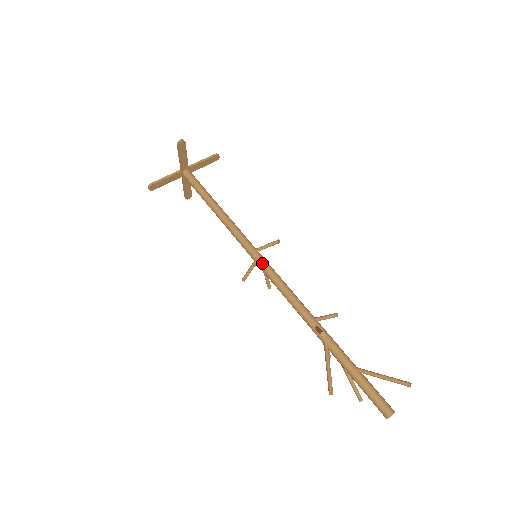
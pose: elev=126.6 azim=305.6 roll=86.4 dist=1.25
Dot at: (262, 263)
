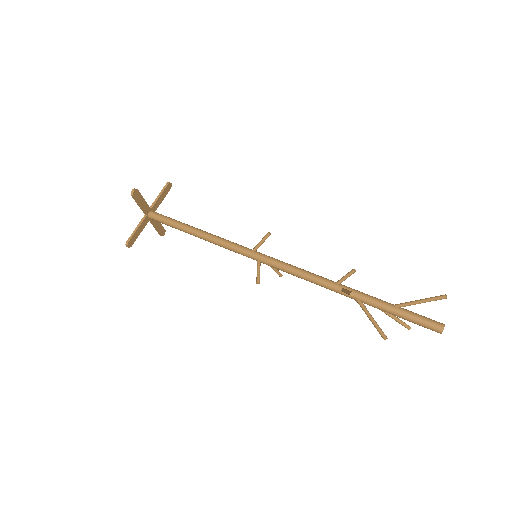
Dot at: (265, 260)
